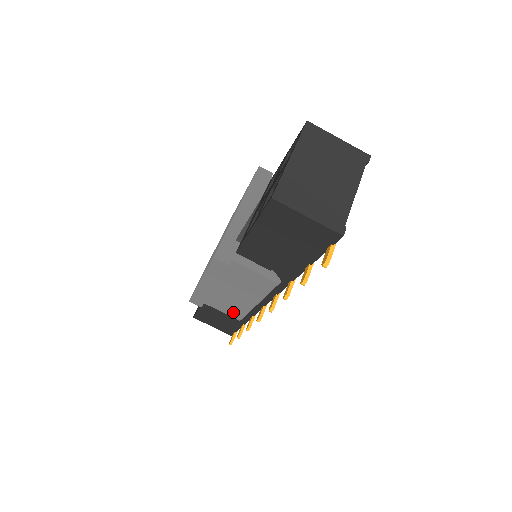
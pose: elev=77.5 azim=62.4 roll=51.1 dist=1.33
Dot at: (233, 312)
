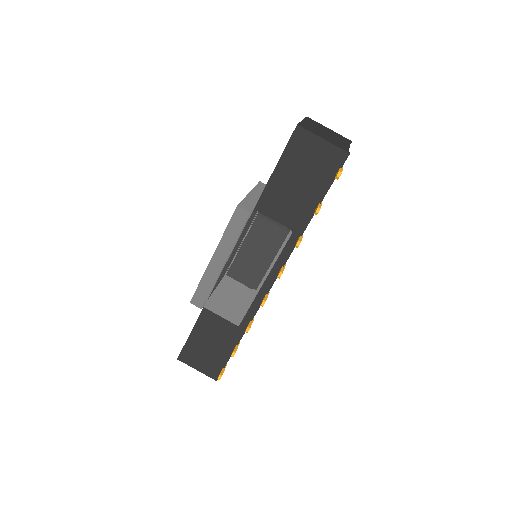
Dot at: (234, 310)
